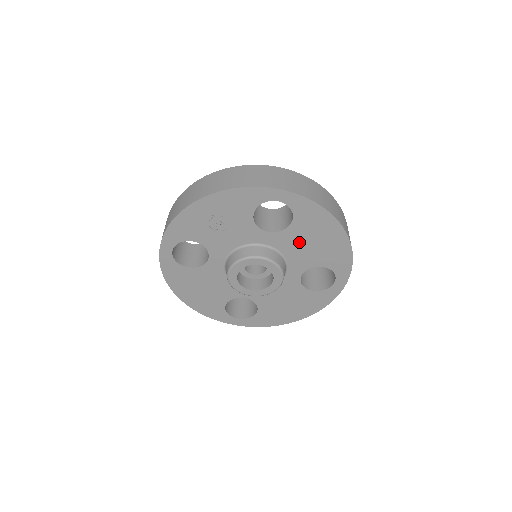
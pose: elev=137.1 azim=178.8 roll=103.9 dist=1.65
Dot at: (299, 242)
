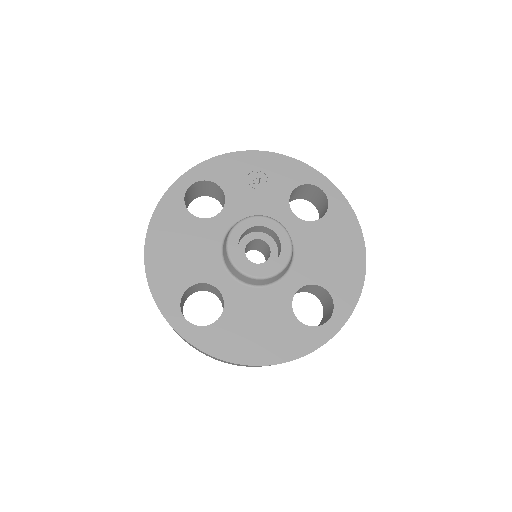
Dot at: (317, 244)
